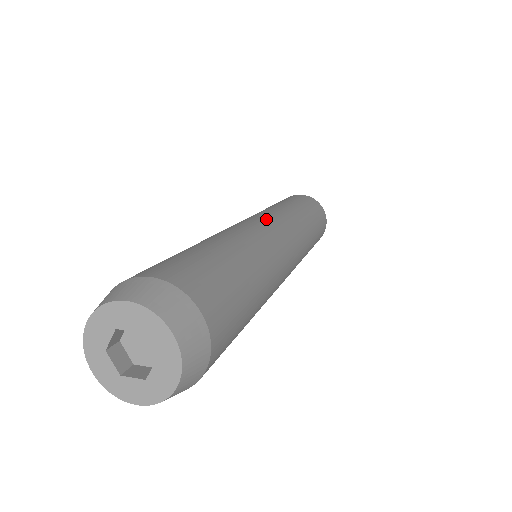
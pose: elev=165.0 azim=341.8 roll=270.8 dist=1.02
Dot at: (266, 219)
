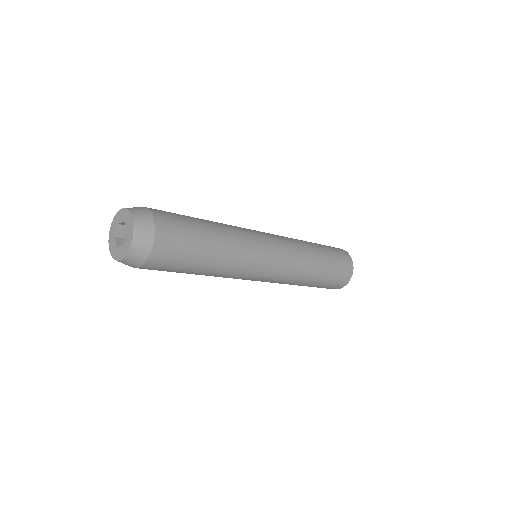
Dot at: occluded
